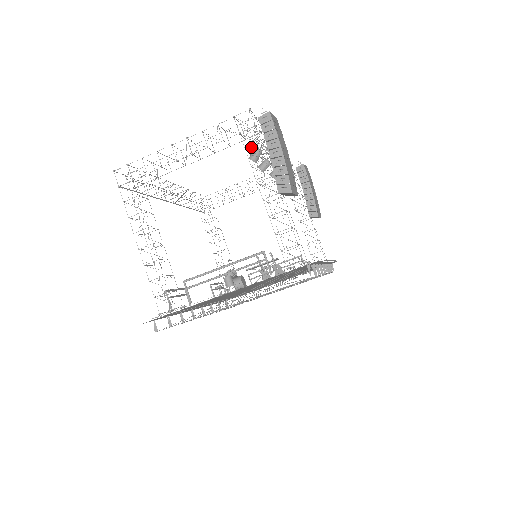
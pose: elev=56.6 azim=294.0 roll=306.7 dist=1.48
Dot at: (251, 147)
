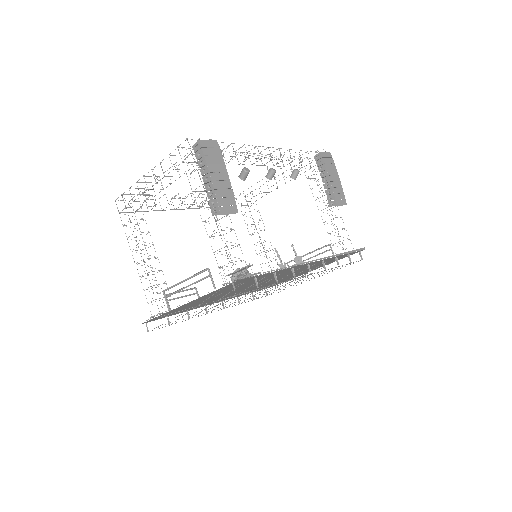
Dot at: occluded
